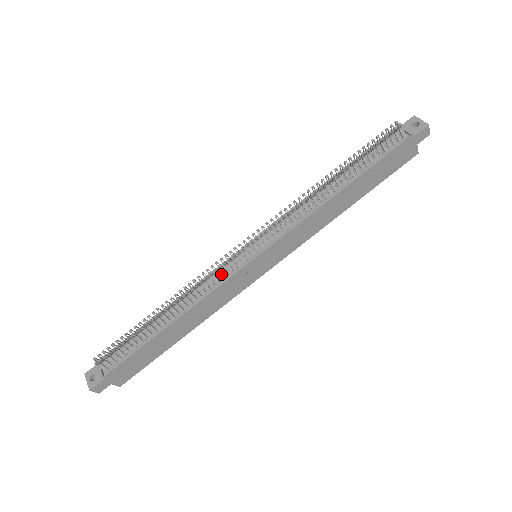
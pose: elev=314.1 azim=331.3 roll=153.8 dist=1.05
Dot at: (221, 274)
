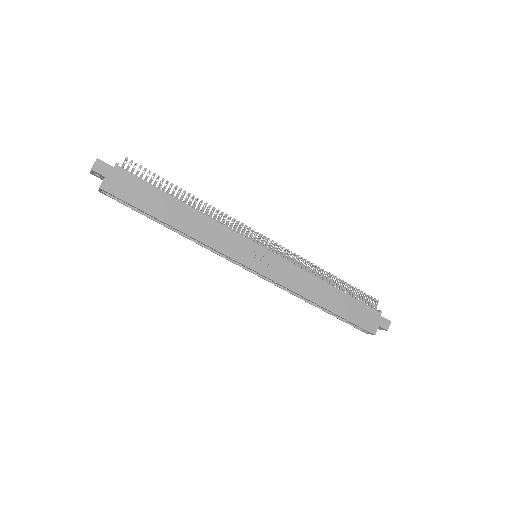
Dot at: (235, 231)
